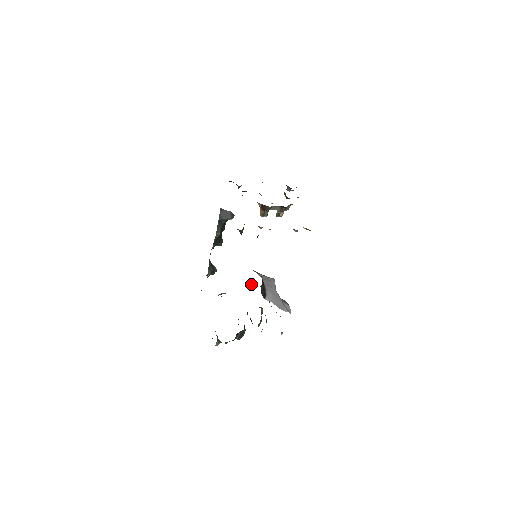
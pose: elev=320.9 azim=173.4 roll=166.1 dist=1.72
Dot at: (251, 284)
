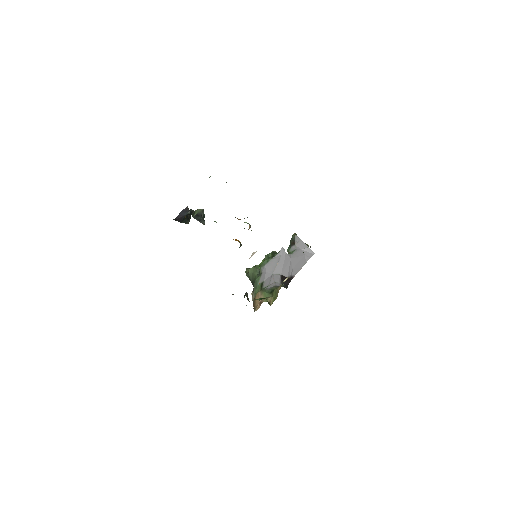
Dot at: occluded
